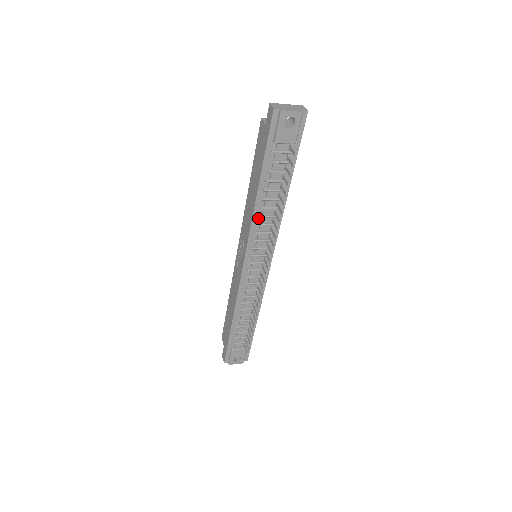
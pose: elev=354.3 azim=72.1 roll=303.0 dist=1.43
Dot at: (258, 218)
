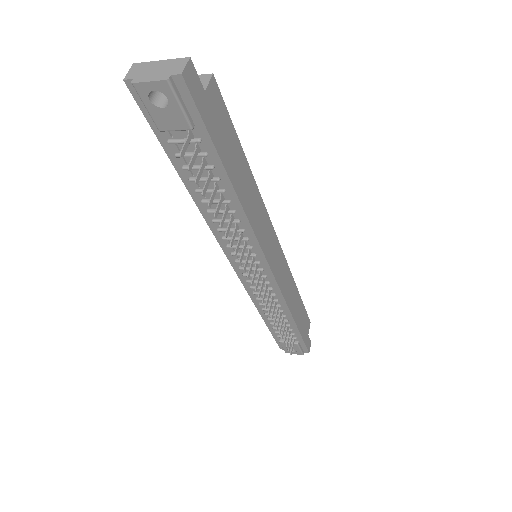
Dot at: (214, 222)
